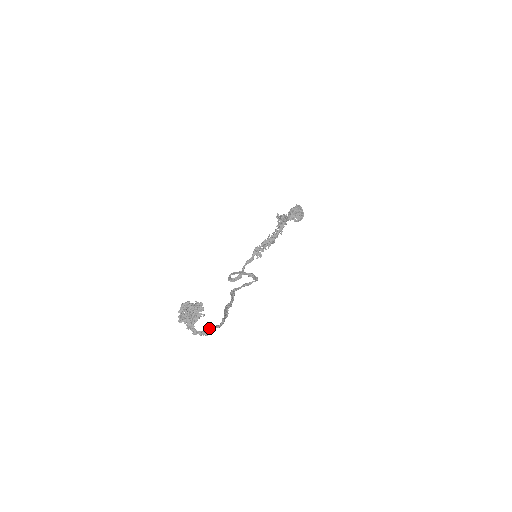
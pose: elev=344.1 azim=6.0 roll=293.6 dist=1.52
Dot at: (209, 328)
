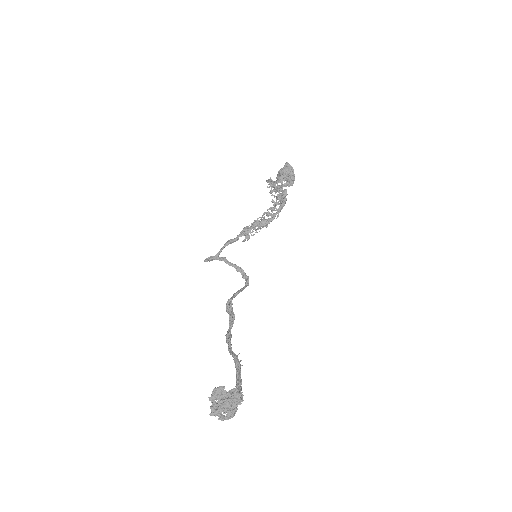
Dot at: occluded
